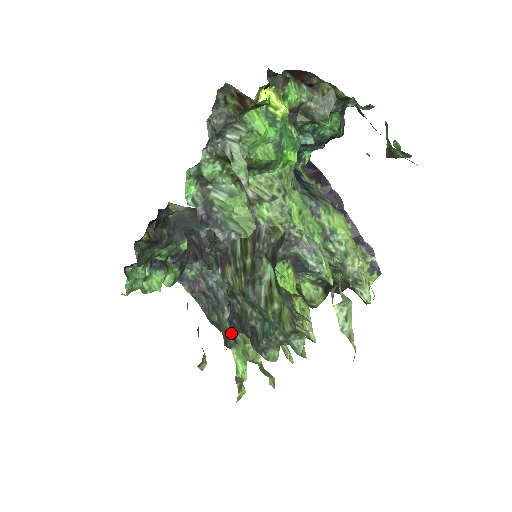
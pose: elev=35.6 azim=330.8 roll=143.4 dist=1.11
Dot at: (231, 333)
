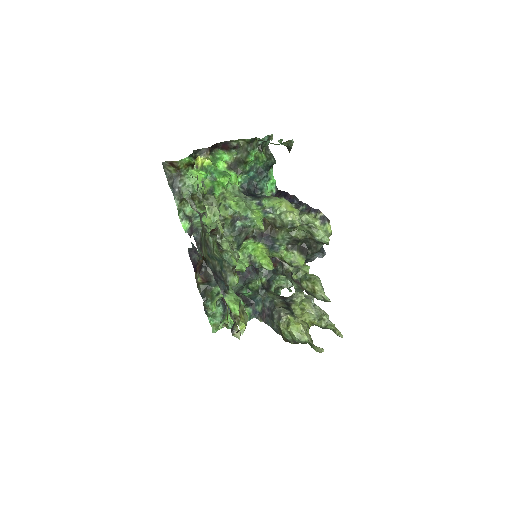
Dot at: (279, 326)
